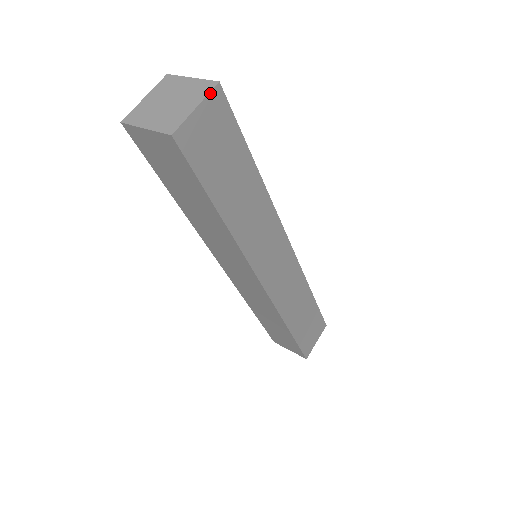
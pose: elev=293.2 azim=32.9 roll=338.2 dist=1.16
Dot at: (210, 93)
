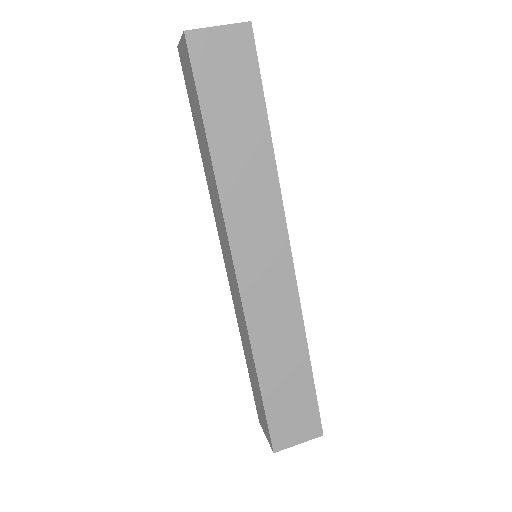
Dot at: (238, 24)
